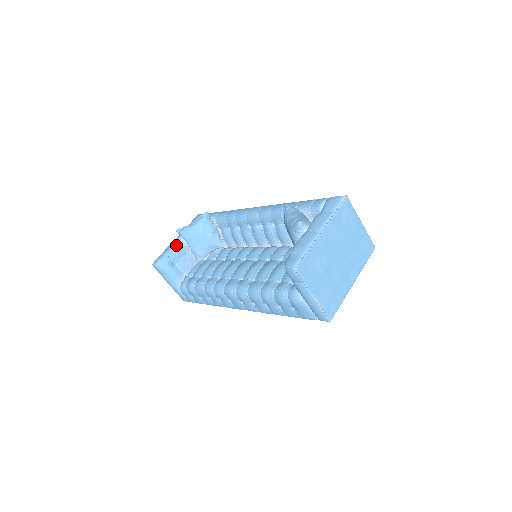
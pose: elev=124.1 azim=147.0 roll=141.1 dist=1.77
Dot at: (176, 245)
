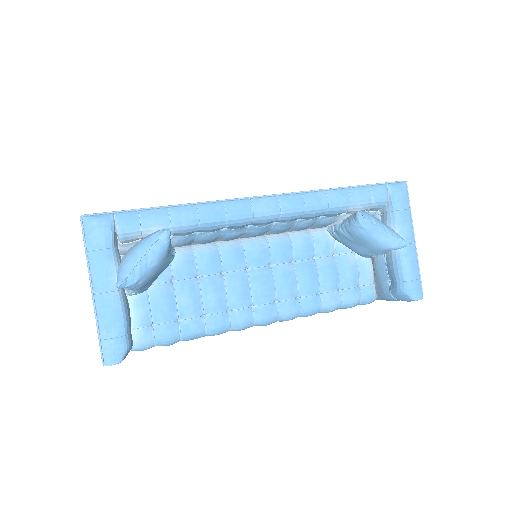
Dot at: (125, 308)
